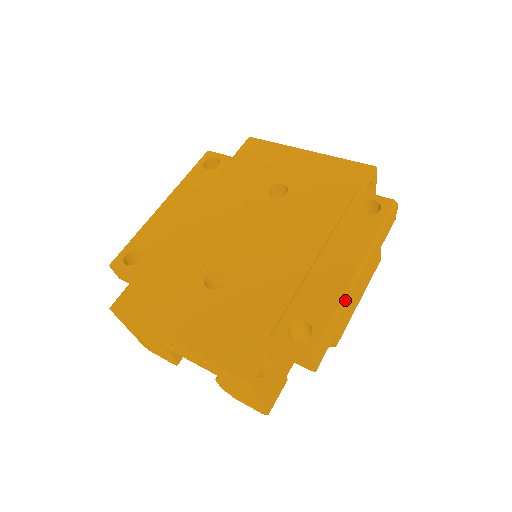
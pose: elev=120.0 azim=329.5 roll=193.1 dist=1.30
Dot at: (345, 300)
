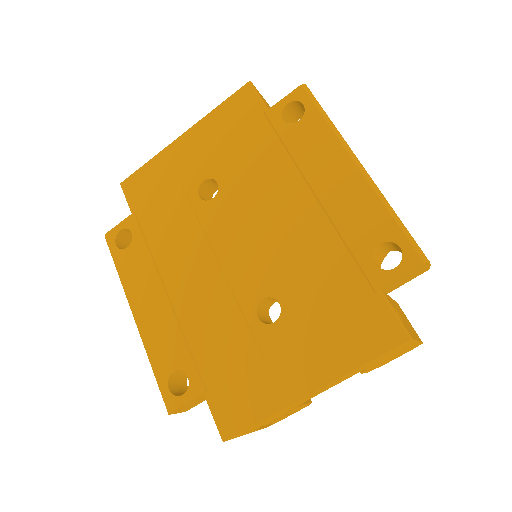
Dot at: (380, 193)
